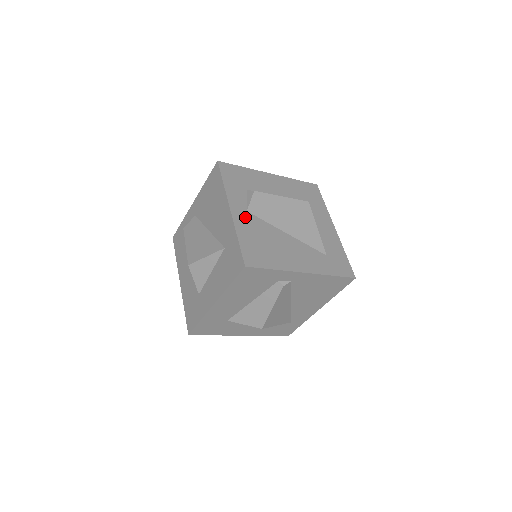
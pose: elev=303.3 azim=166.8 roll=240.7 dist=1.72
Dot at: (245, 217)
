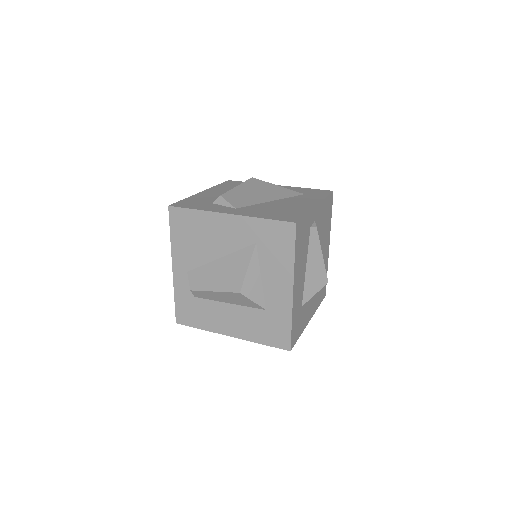
Dot at: (242, 211)
